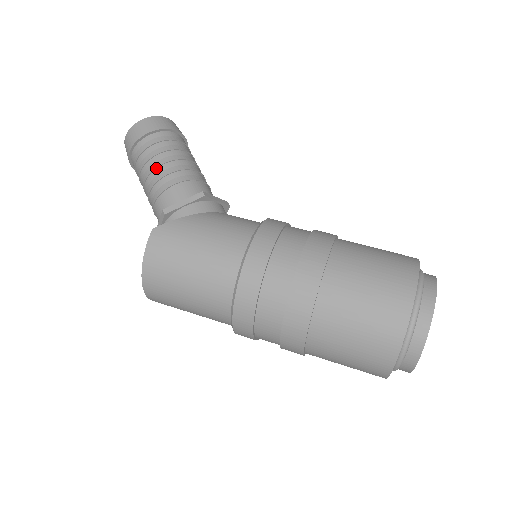
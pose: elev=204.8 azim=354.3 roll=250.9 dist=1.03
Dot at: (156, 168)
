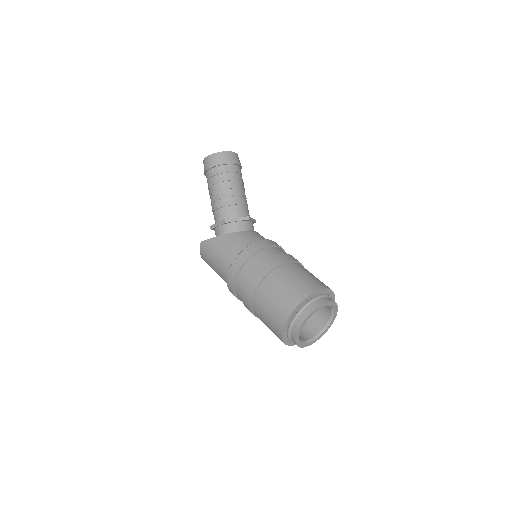
Dot at: (211, 195)
